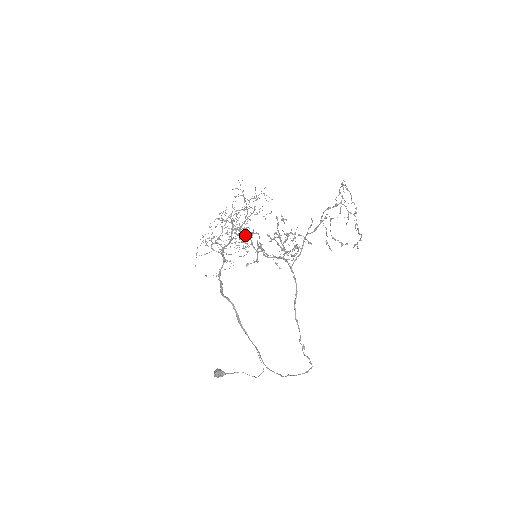
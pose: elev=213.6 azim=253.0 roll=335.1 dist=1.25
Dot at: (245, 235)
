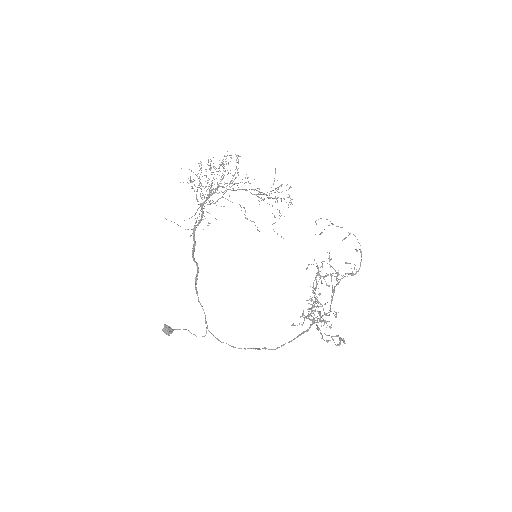
Dot at: (311, 310)
